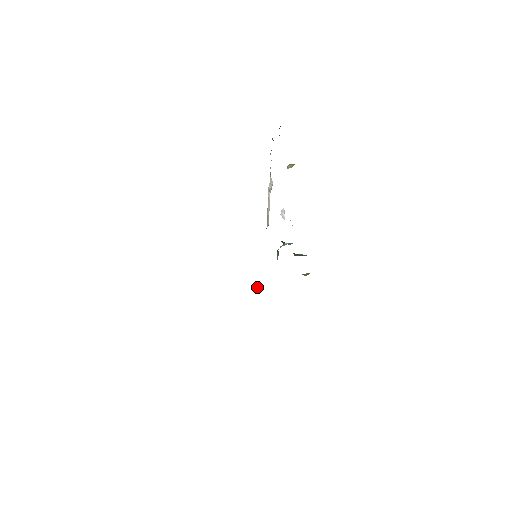
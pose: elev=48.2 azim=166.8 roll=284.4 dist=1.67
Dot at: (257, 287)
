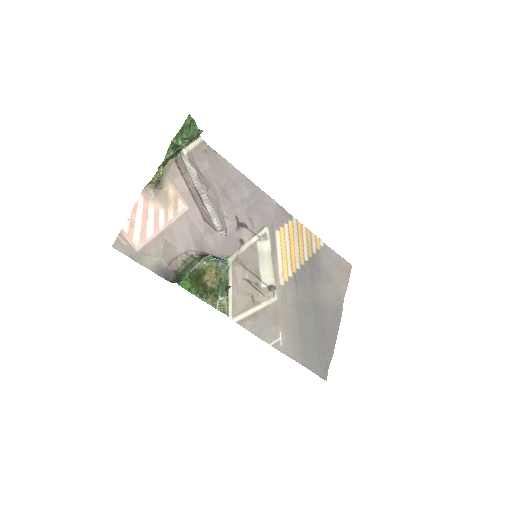
Dot at: (269, 289)
